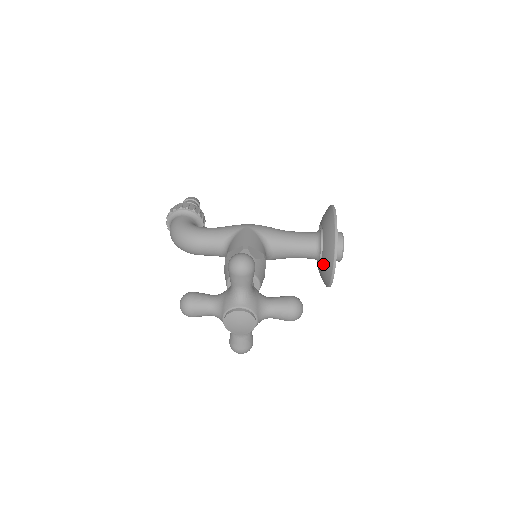
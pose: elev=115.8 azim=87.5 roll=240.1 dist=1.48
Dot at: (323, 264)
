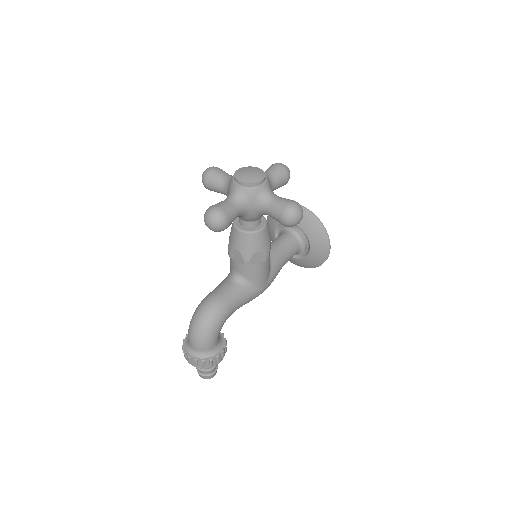
Dot at: occluded
